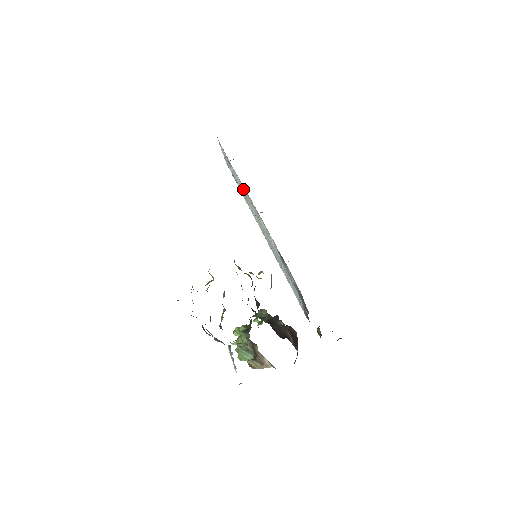
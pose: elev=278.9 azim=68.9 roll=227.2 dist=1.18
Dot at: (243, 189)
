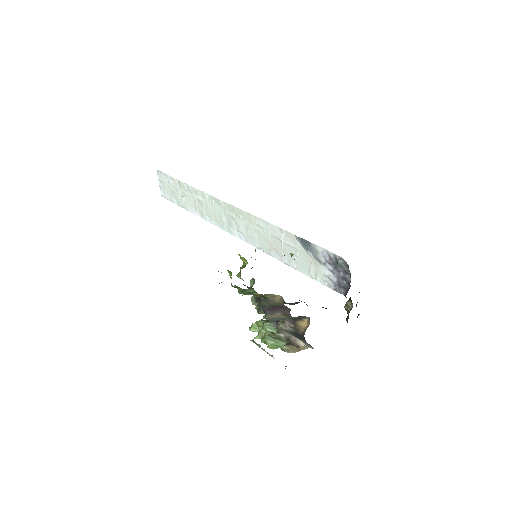
Dot at: (216, 205)
